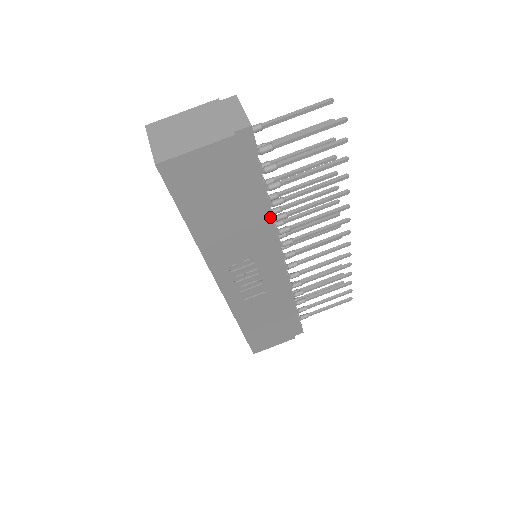
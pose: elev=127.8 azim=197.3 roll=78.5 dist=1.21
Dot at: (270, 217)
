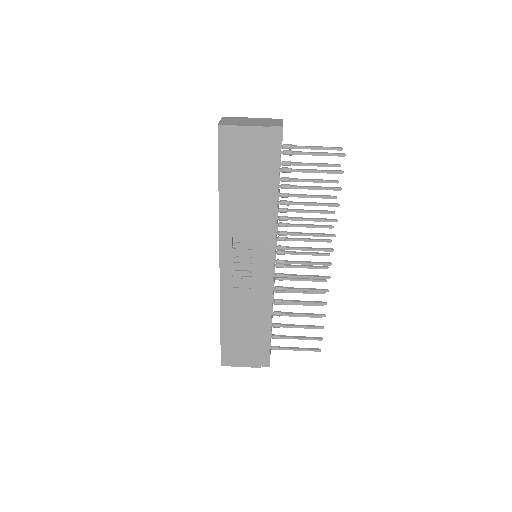
Dot at: (275, 211)
